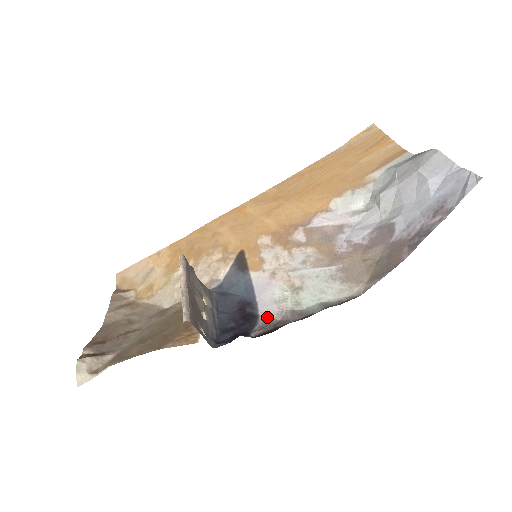
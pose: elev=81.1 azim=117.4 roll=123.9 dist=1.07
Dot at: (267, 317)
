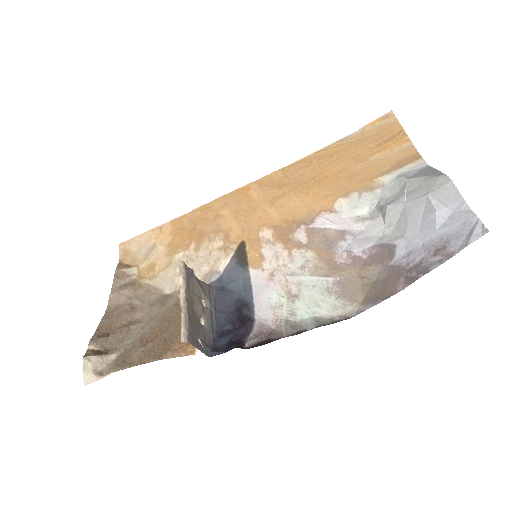
Dot at: (262, 323)
